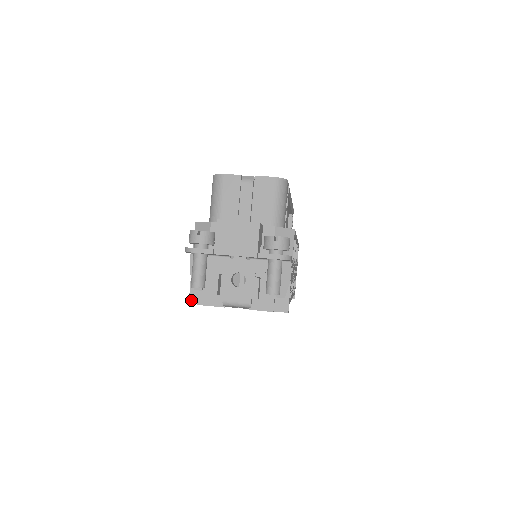
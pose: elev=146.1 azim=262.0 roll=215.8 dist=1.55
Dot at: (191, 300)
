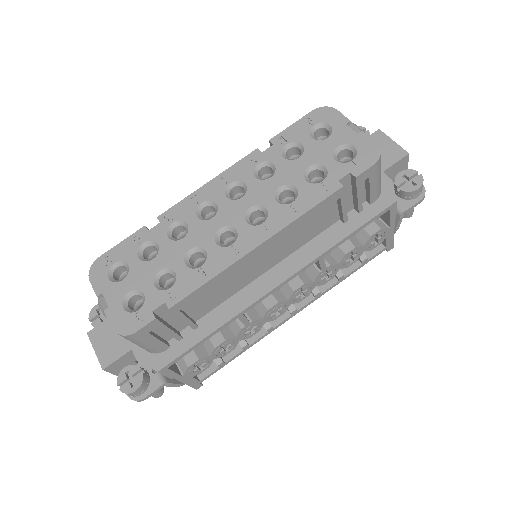
Dot at: occluded
